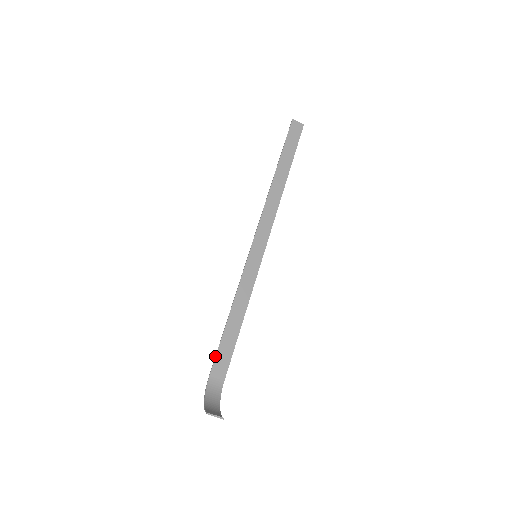
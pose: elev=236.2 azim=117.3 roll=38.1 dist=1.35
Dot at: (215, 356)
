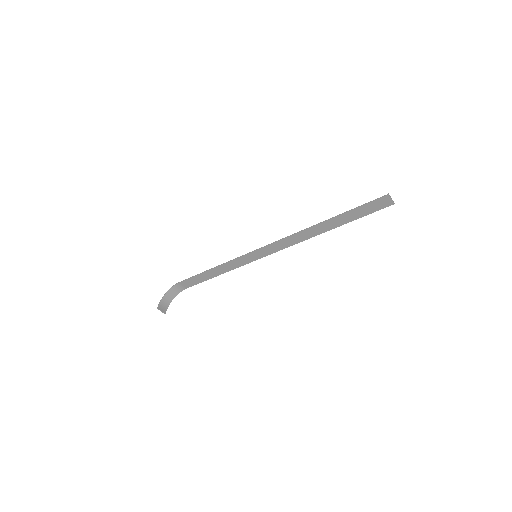
Dot at: (188, 278)
